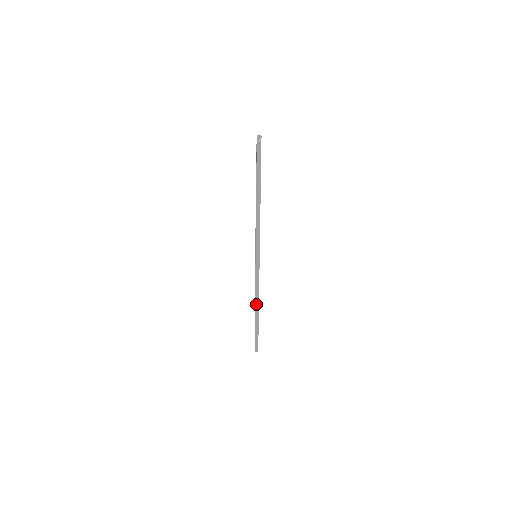
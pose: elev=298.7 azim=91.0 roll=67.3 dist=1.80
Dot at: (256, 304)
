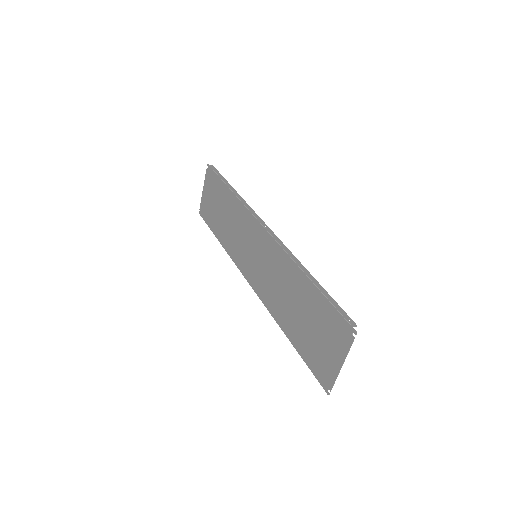
Dot at: (291, 256)
